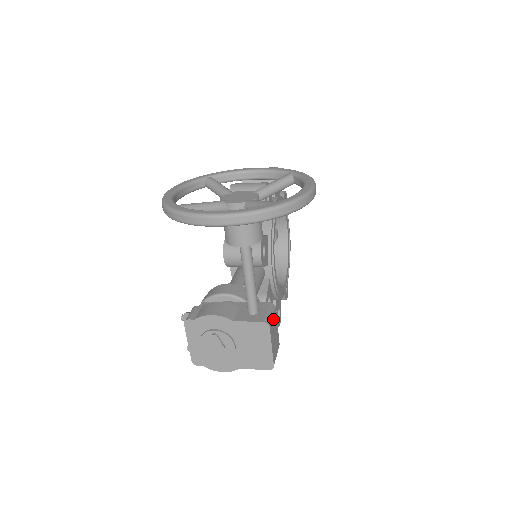
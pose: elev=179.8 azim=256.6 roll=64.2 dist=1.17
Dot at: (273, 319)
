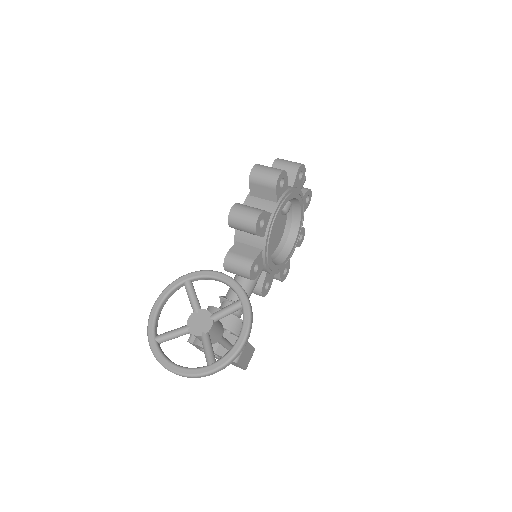
Dot at: (243, 352)
